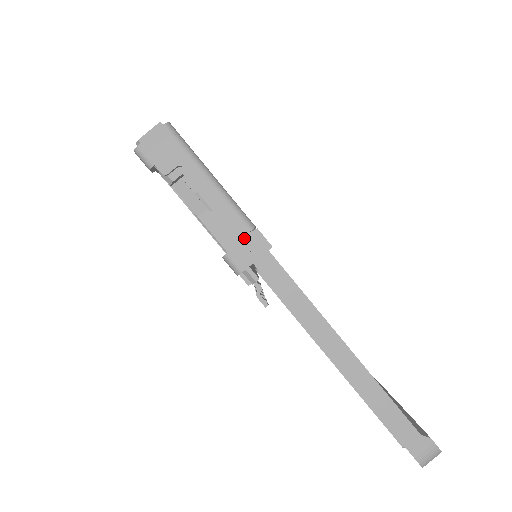
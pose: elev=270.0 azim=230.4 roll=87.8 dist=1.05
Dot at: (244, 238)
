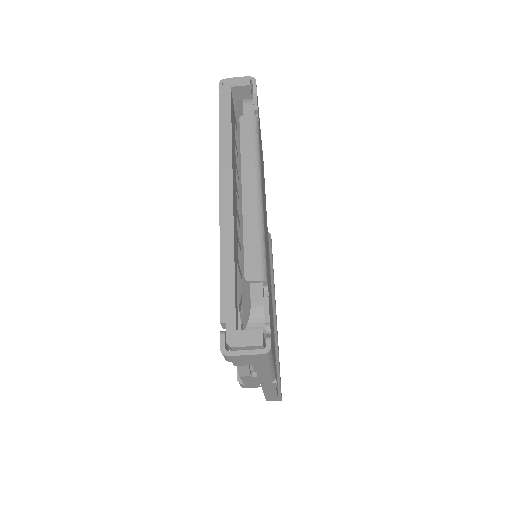
Dot at: occluded
